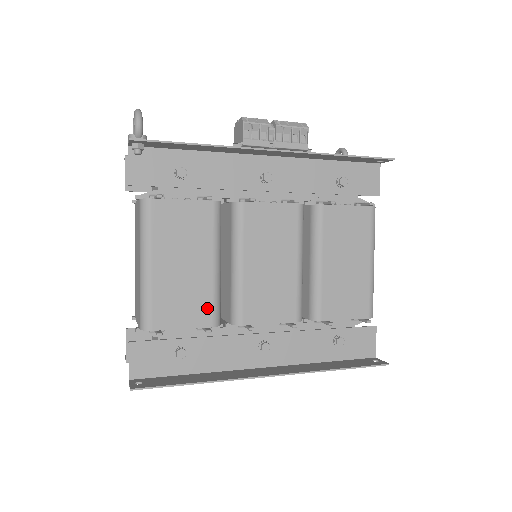
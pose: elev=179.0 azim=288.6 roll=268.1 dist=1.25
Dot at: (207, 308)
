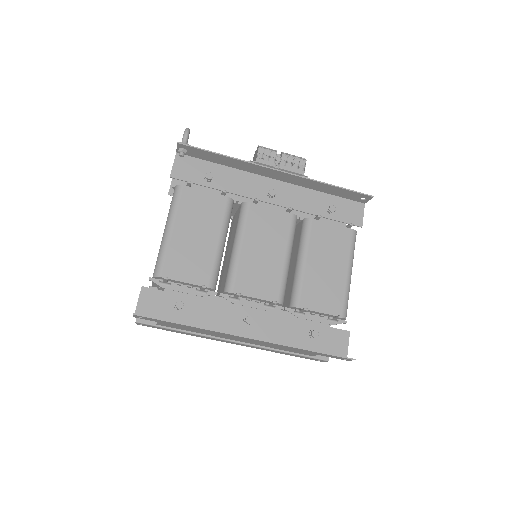
Dot at: (207, 272)
